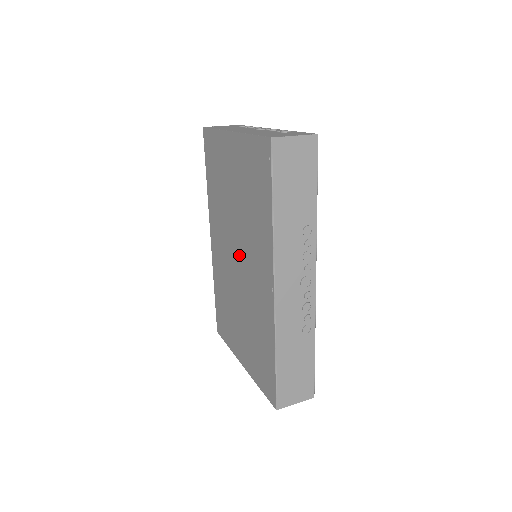
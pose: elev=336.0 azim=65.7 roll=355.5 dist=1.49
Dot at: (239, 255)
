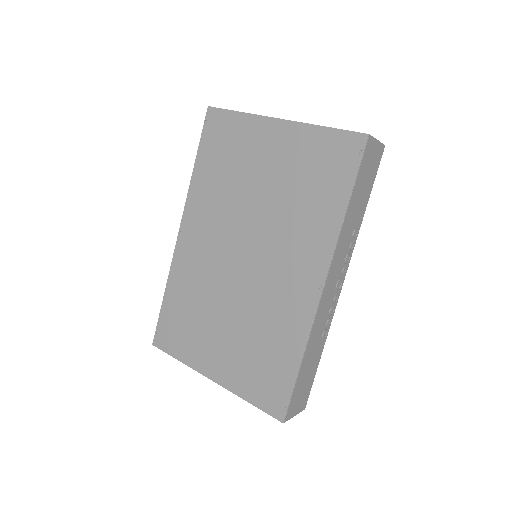
Dot at: (251, 251)
